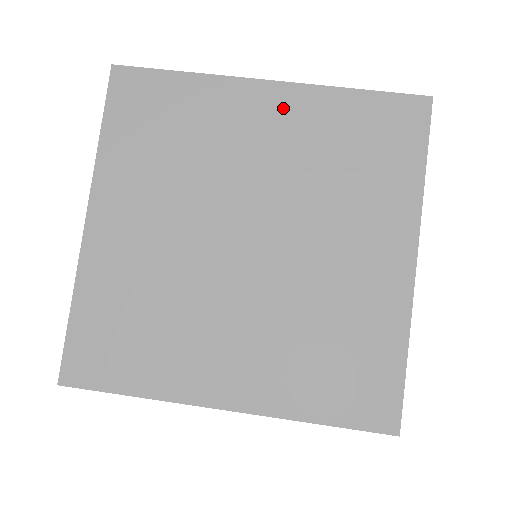
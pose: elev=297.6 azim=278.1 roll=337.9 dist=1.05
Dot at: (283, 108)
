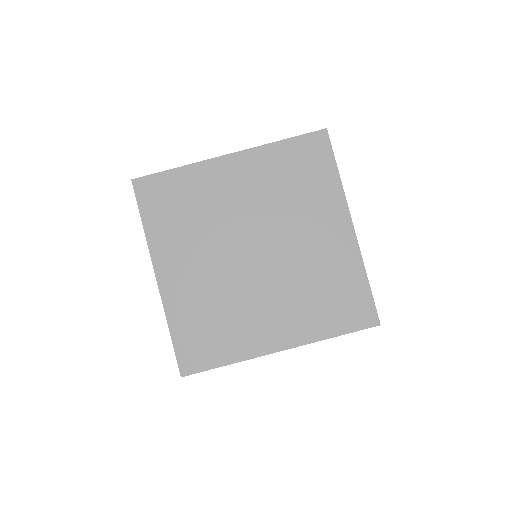
Dot at: (244, 167)
